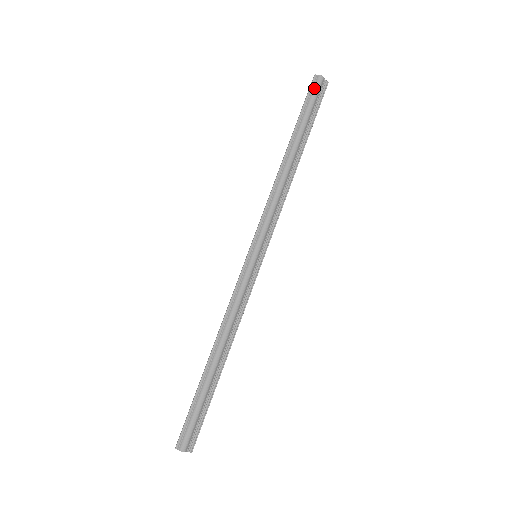
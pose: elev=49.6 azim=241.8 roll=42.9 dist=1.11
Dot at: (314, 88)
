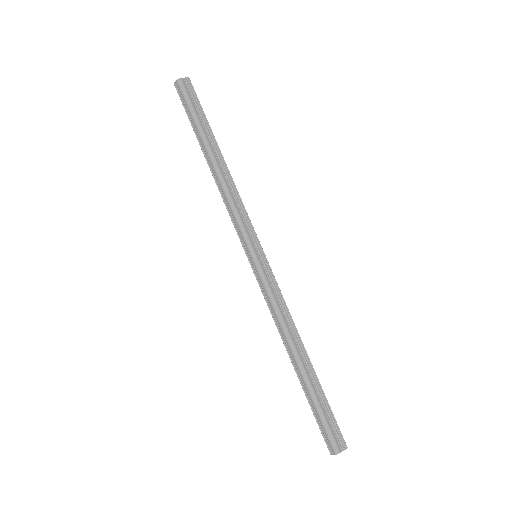
Dot at: (181, 94)
